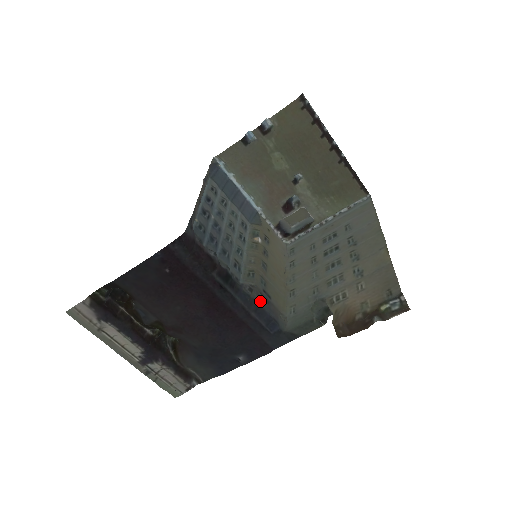
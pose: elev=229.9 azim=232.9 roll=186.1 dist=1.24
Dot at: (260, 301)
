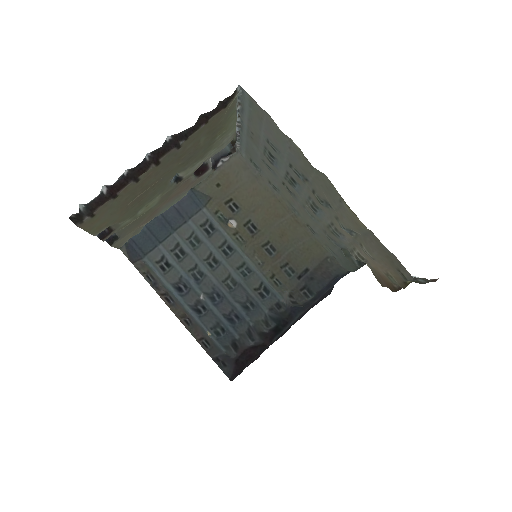
Dot at: (310, 298)
